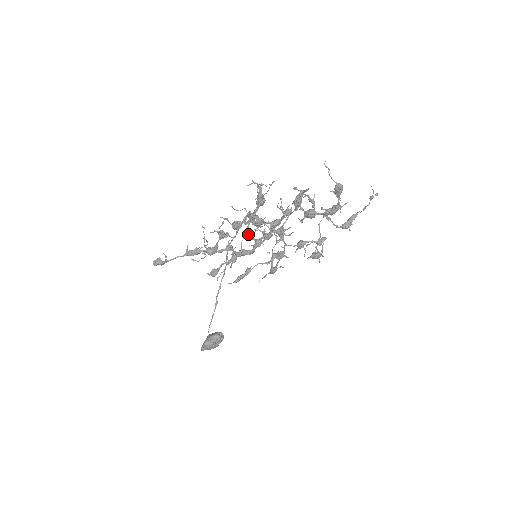
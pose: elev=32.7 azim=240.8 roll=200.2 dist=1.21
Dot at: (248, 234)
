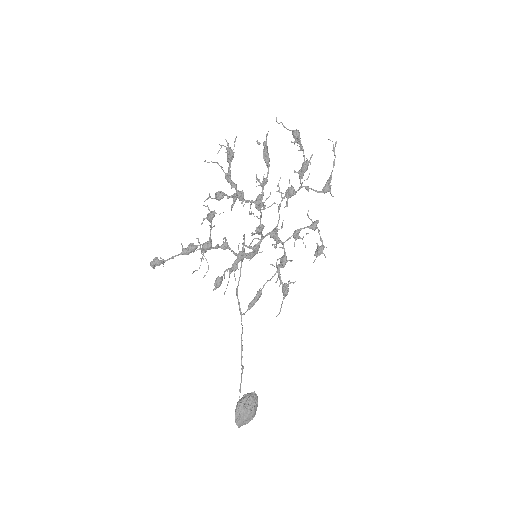
Dot at: (245, 246)
